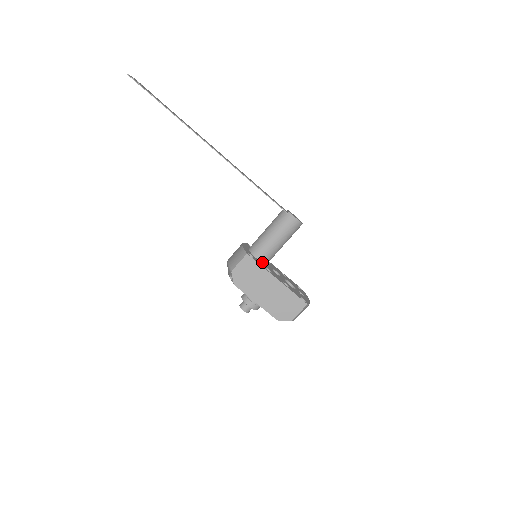
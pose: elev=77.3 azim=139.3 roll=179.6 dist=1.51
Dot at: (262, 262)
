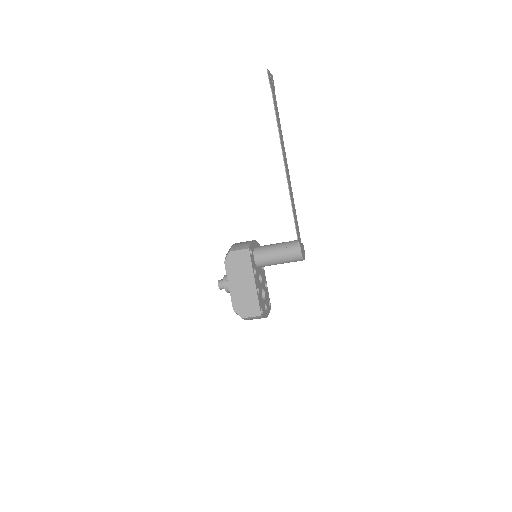
Dot at: (256, 263)
